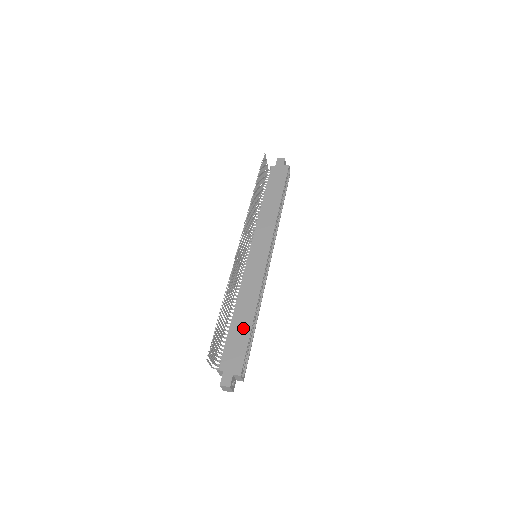
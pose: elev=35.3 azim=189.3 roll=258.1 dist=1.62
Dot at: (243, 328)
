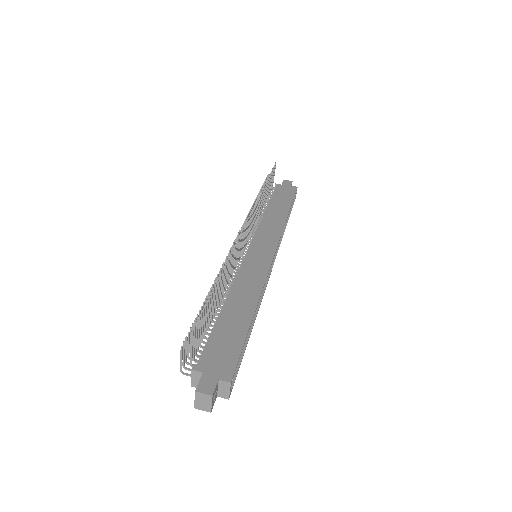
Dot at: (237, 324)
